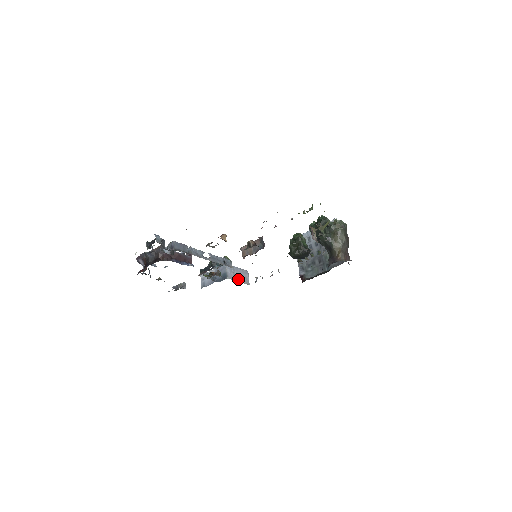
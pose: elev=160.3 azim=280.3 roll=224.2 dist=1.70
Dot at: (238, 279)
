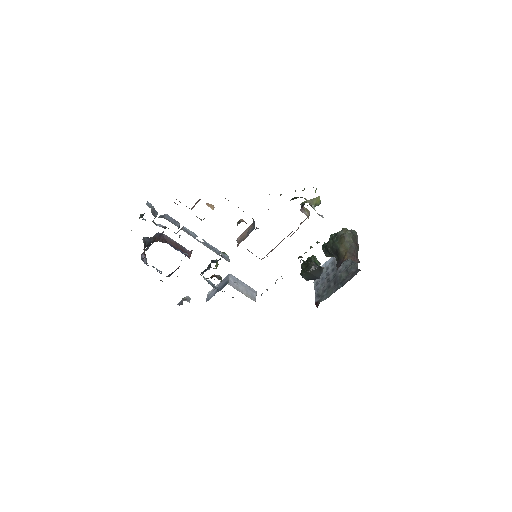
Dot at: (242, 291)
